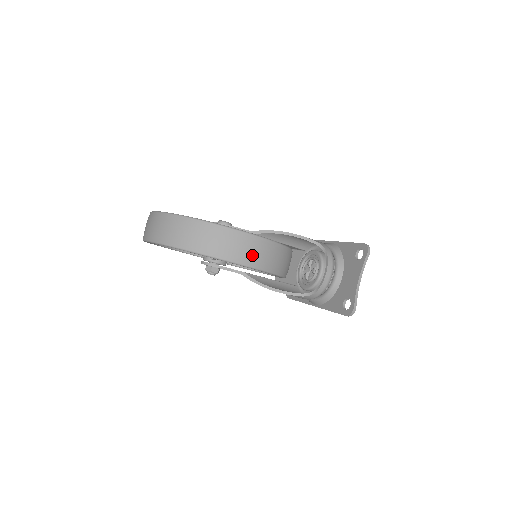
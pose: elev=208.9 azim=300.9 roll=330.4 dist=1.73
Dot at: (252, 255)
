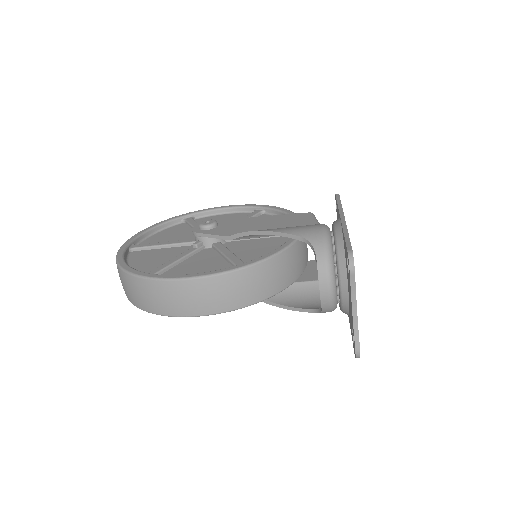
Dot at: (197, 303)
